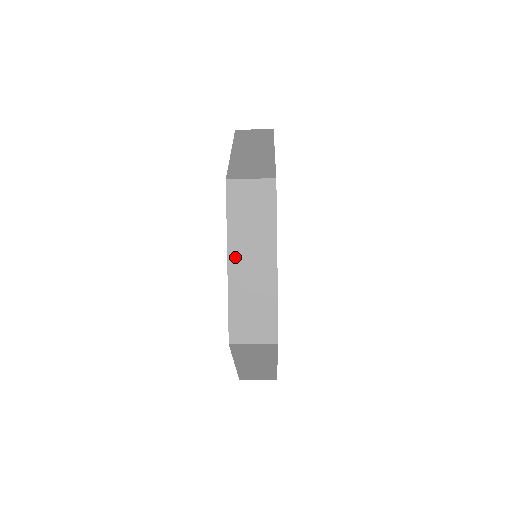
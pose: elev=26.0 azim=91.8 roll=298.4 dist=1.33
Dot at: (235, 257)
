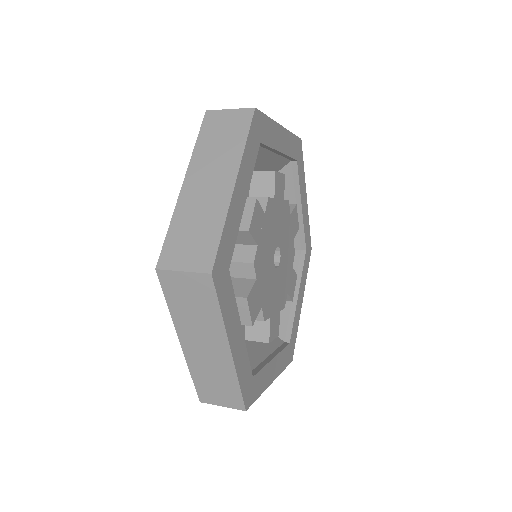
Dot at: occluded
